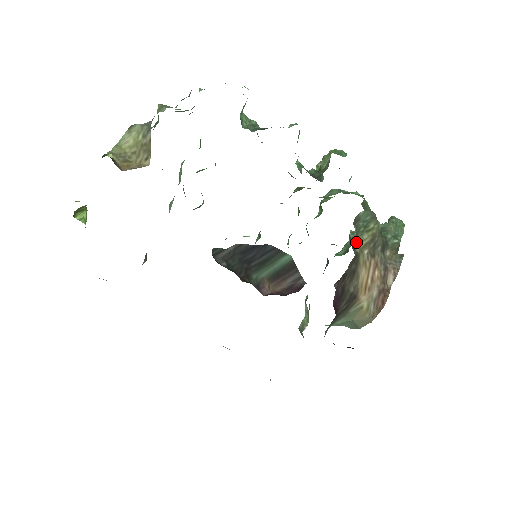
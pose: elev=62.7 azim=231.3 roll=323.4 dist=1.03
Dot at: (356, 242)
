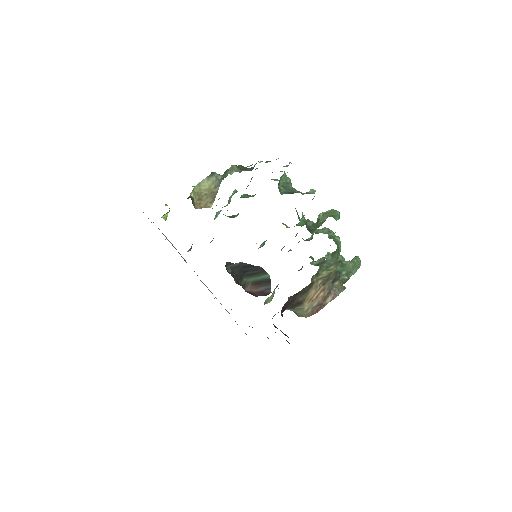
Dot at: (316, 275)
